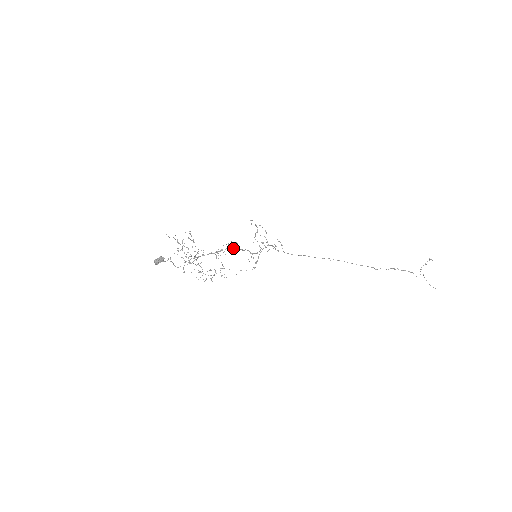
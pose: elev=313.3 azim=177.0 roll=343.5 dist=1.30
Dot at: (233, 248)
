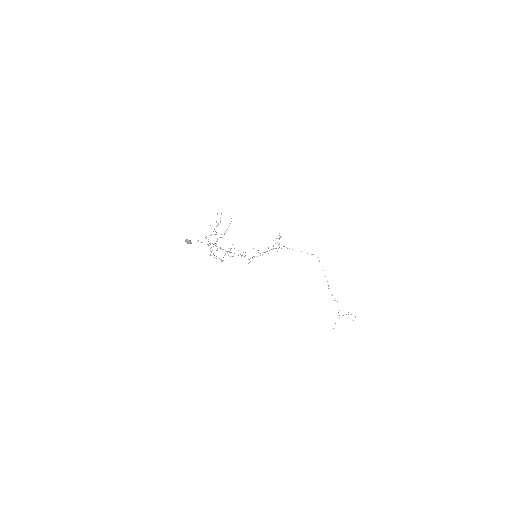
Dot at: (241, 255)
